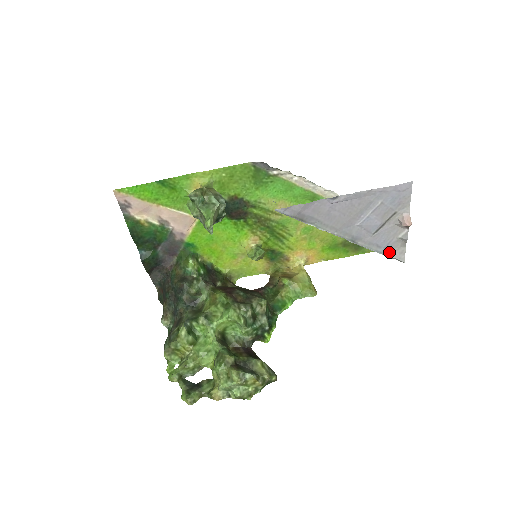
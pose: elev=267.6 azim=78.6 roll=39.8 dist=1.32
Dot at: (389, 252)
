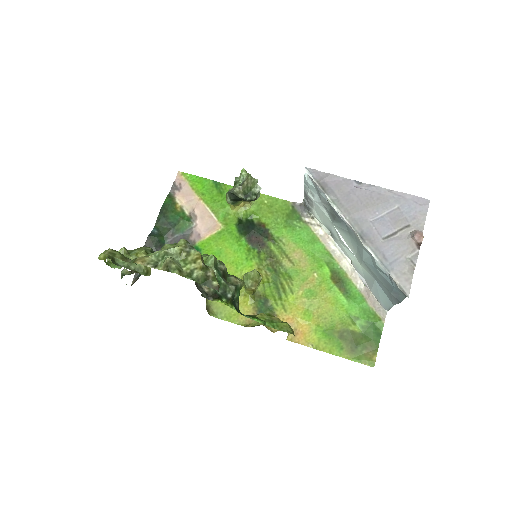
Dot at: (394, 272)
